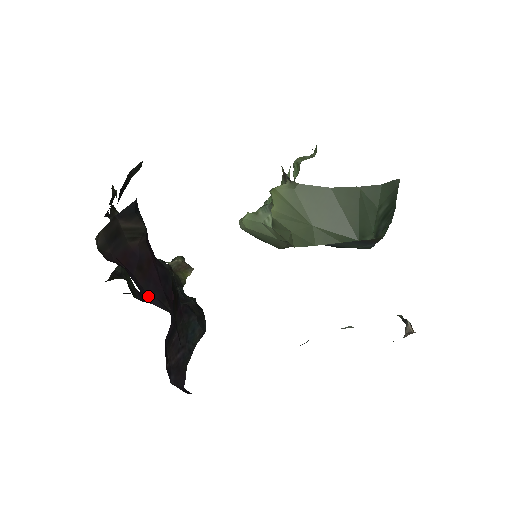
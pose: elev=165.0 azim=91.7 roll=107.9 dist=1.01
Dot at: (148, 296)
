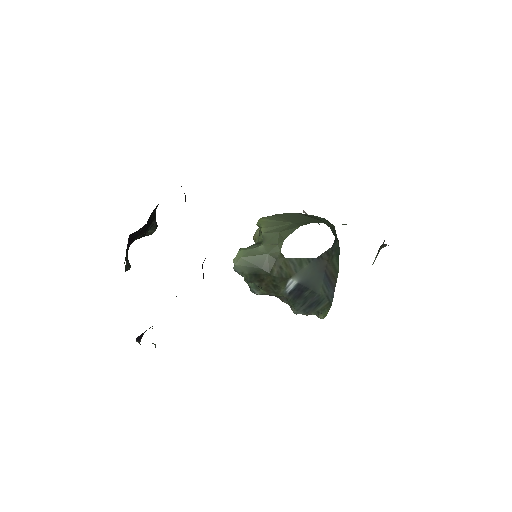
Dot at: occluded
